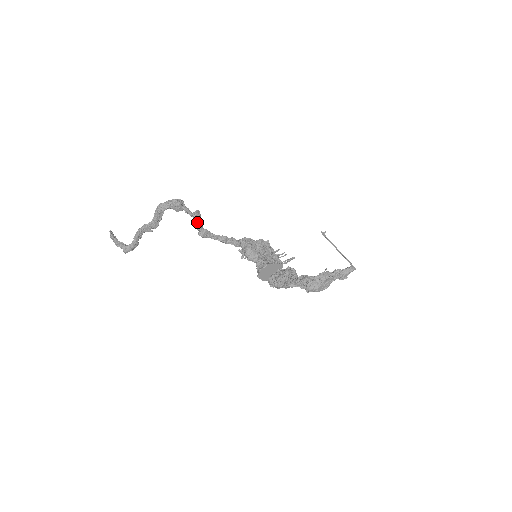
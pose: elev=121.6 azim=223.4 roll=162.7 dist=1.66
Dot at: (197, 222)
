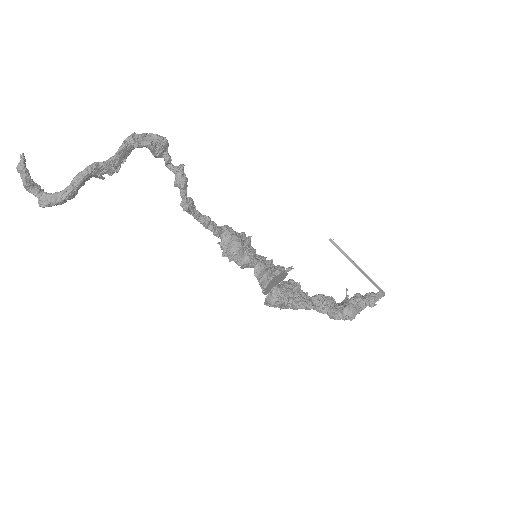
Dot at: (184, 183)
